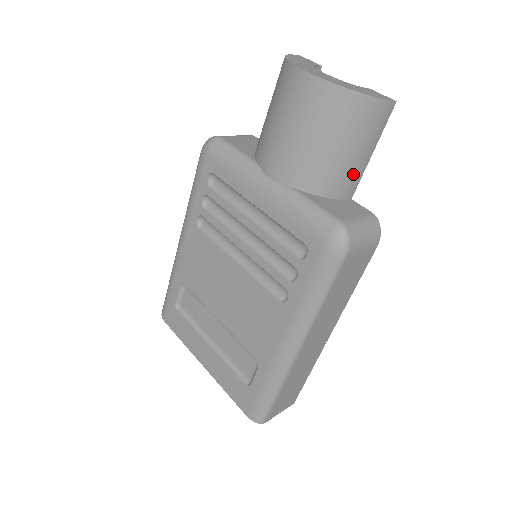
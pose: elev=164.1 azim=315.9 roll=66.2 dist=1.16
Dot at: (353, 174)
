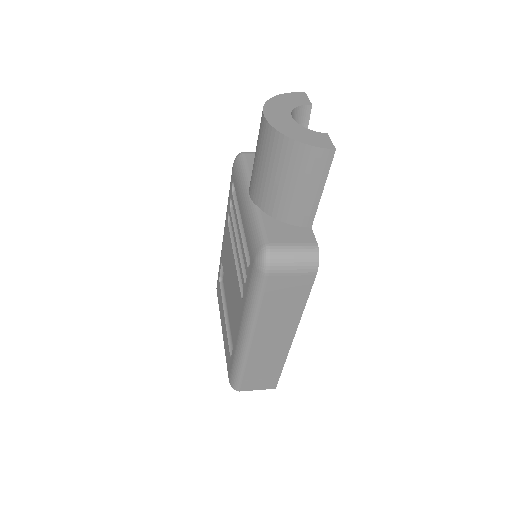
Dot at: (304, 206)
